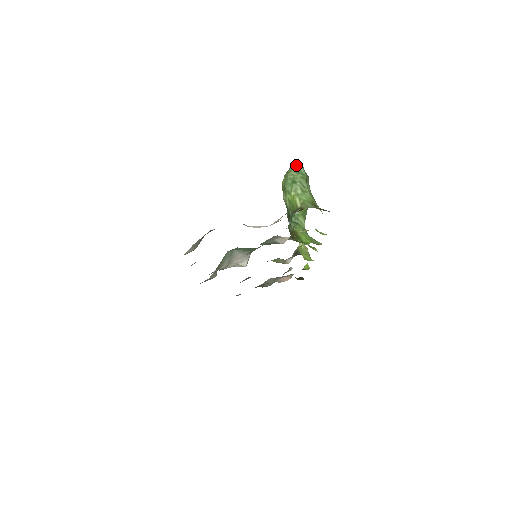
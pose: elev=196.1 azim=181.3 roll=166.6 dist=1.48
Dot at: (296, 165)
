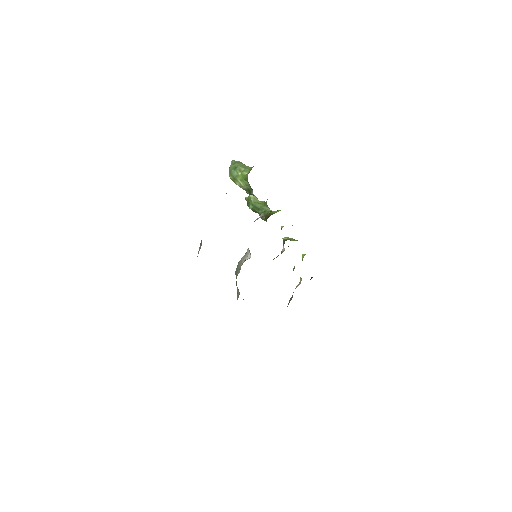
Dot at: (231, 163)
